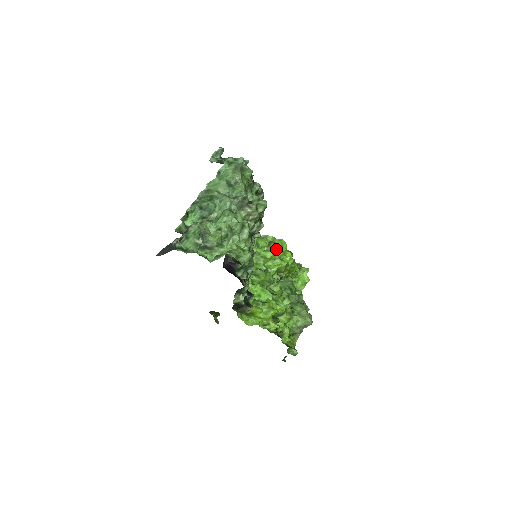
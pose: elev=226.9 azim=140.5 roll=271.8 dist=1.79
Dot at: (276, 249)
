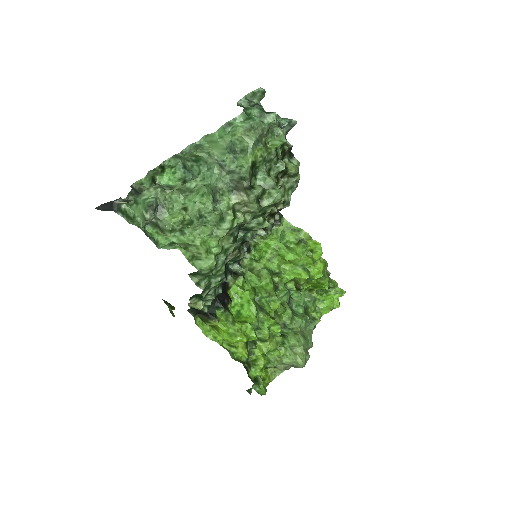
Dot at: (304, 252)
